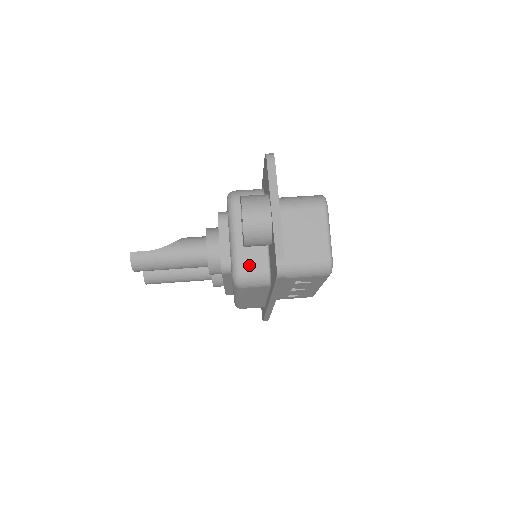
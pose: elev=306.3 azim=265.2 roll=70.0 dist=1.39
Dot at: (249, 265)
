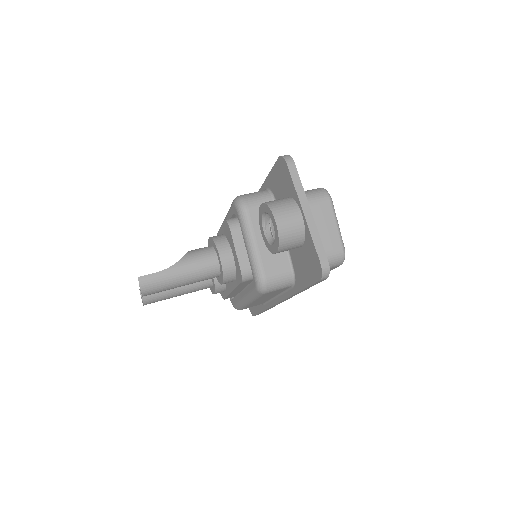
Dot at: (273, 270)
